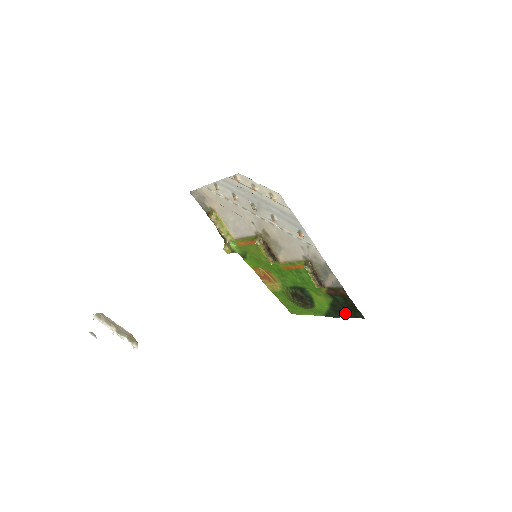
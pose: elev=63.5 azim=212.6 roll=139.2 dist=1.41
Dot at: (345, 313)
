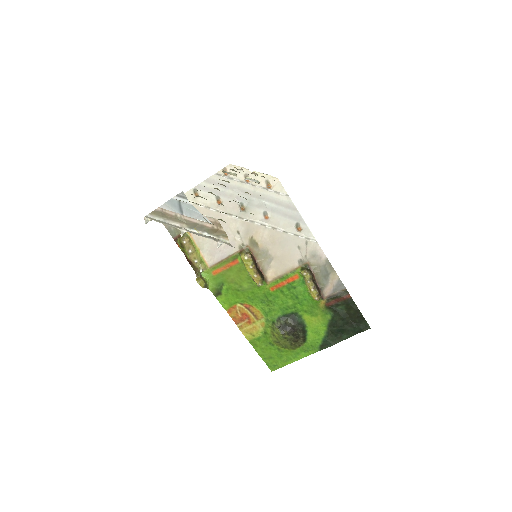
Dot at: (346, 331)
